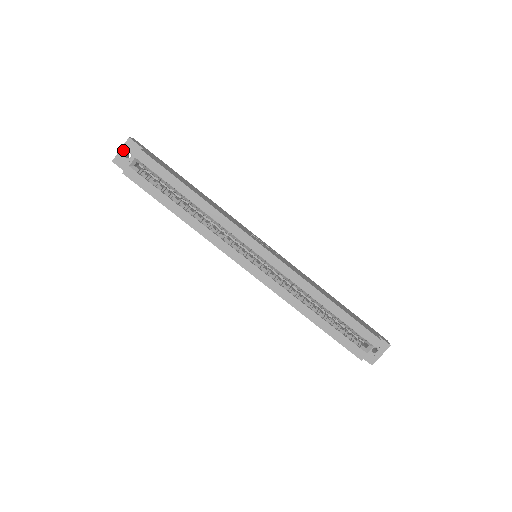
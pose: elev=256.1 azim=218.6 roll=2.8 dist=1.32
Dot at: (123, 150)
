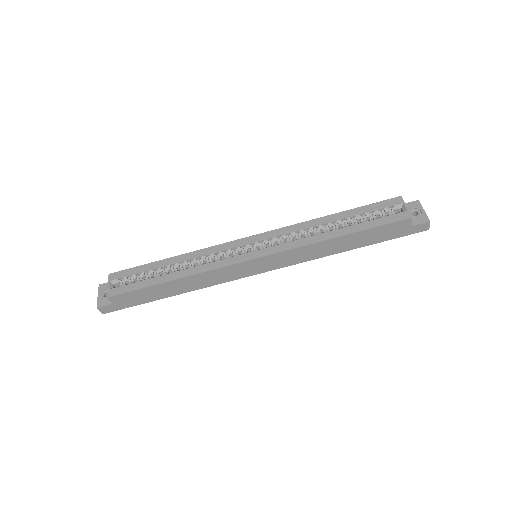
Dot at: (100, 295)
